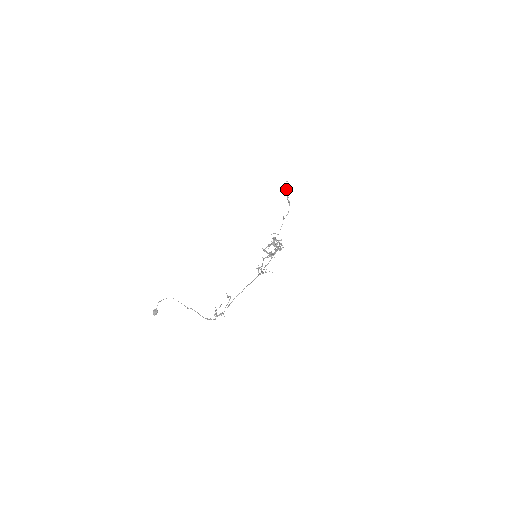
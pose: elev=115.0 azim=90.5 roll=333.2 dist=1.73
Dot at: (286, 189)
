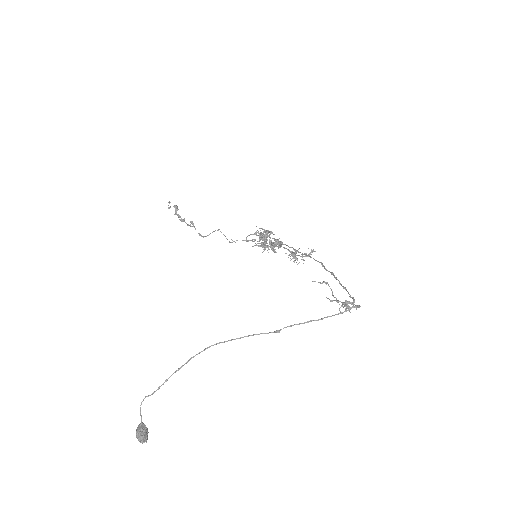
Dot at: (175, 210)
